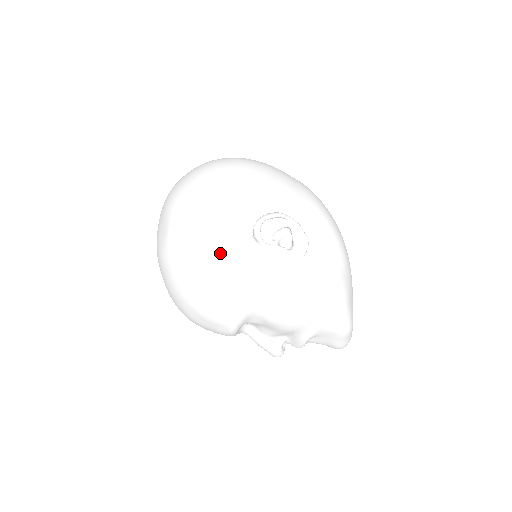
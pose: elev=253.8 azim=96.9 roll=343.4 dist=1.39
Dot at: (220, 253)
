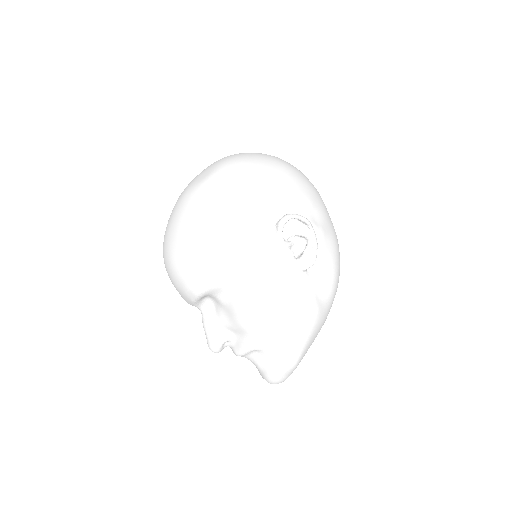
Dot at: (241, 217)
